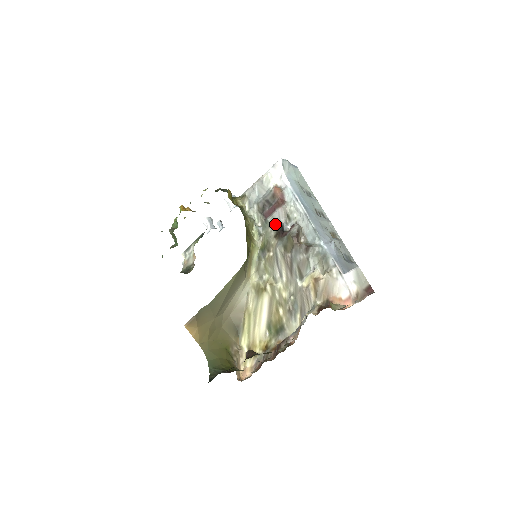
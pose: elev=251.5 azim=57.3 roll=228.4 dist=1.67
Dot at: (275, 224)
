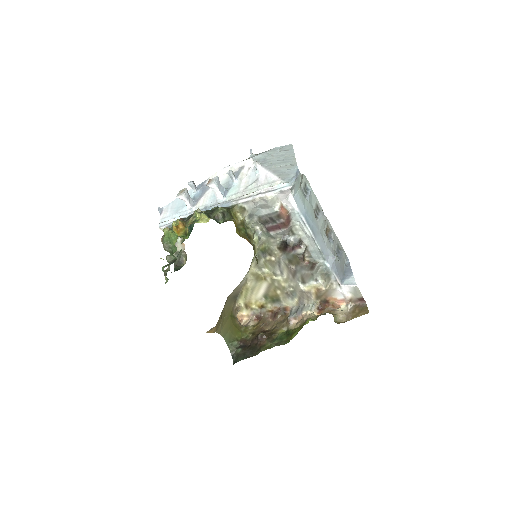
Dot at: (279, 238)
